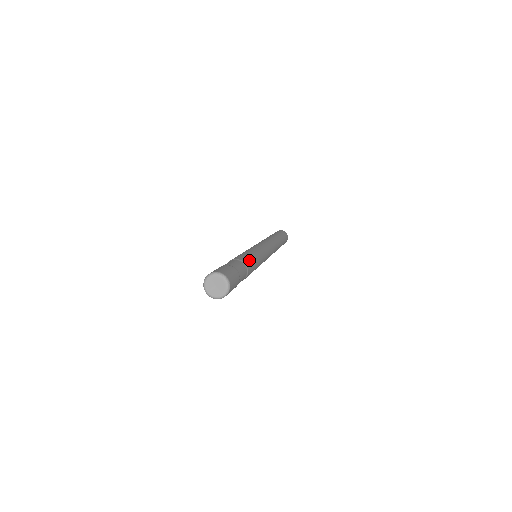
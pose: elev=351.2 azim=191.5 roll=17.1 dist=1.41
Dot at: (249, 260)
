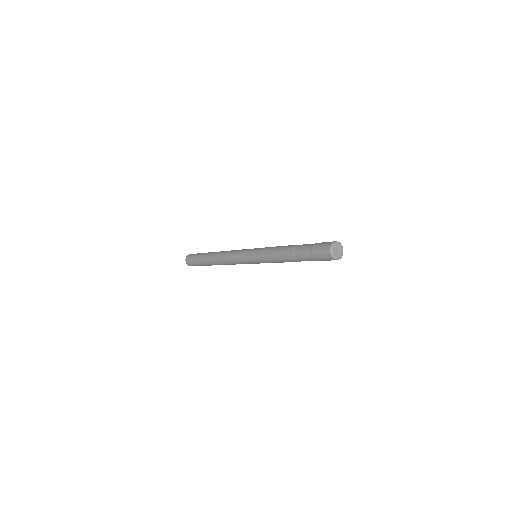
Dot at: occluded
